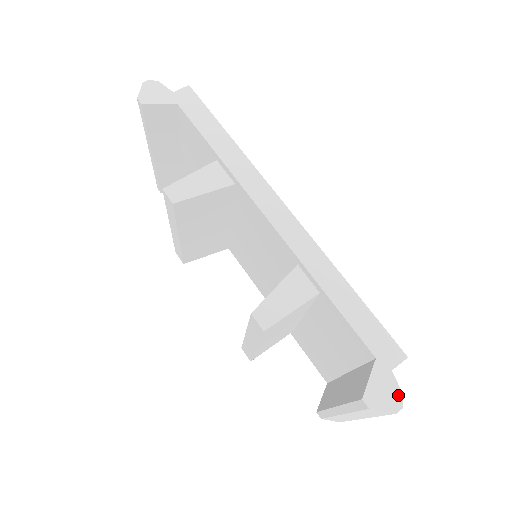
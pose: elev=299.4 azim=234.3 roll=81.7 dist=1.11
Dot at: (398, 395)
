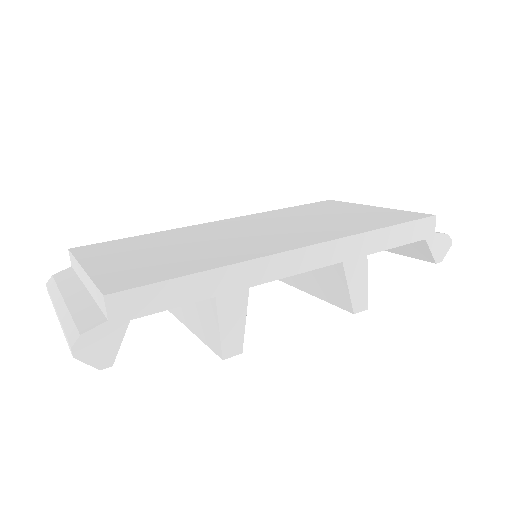
Dot at: (446, 238)
